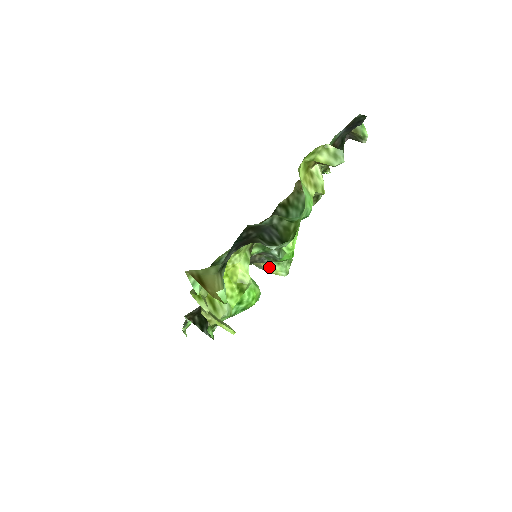
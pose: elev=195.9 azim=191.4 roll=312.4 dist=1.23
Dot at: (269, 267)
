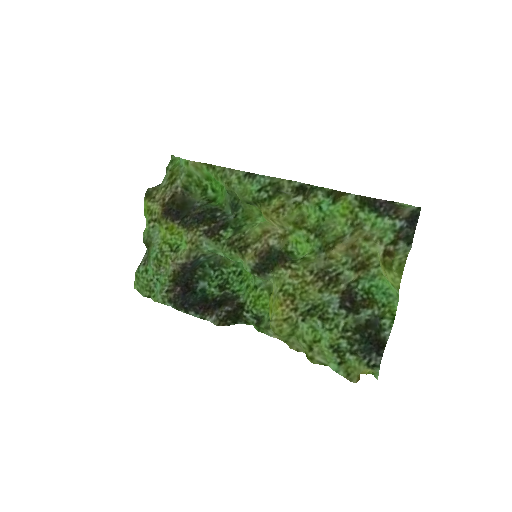
Dot at: occluded
